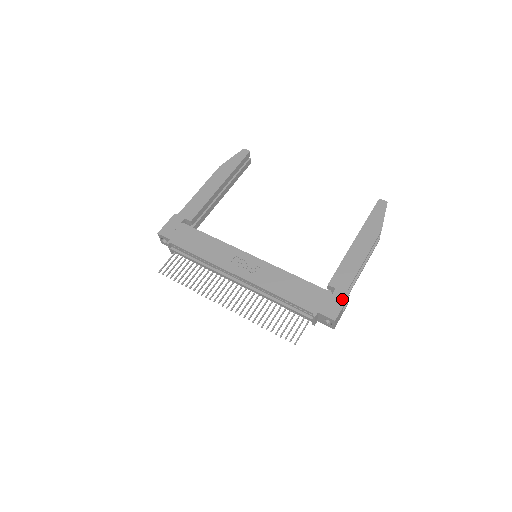
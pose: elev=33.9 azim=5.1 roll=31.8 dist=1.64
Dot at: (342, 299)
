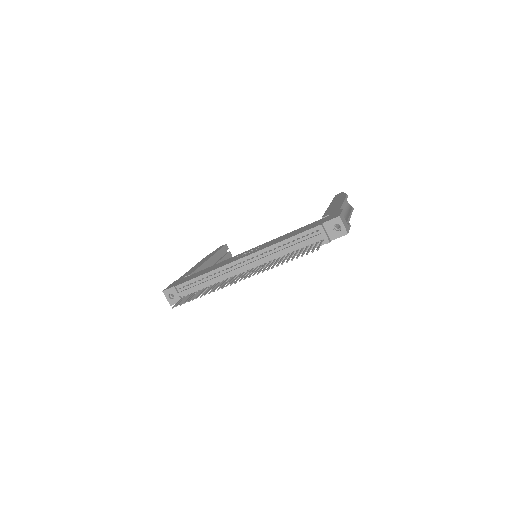
Dot at: (338, 212)
